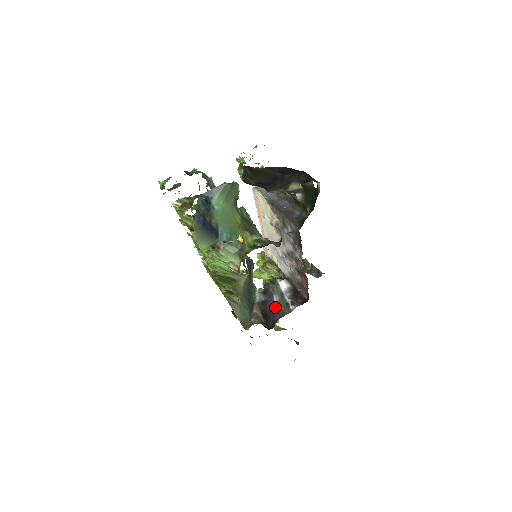
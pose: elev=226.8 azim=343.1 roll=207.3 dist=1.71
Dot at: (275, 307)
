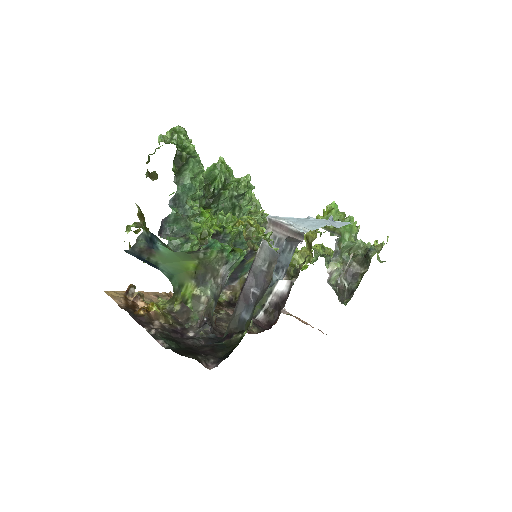
Dot at: occluded
